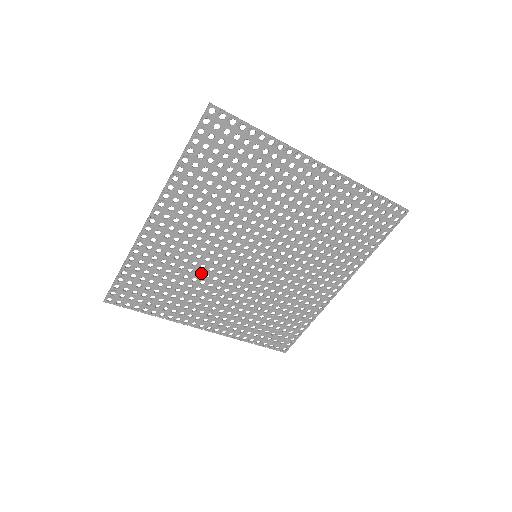
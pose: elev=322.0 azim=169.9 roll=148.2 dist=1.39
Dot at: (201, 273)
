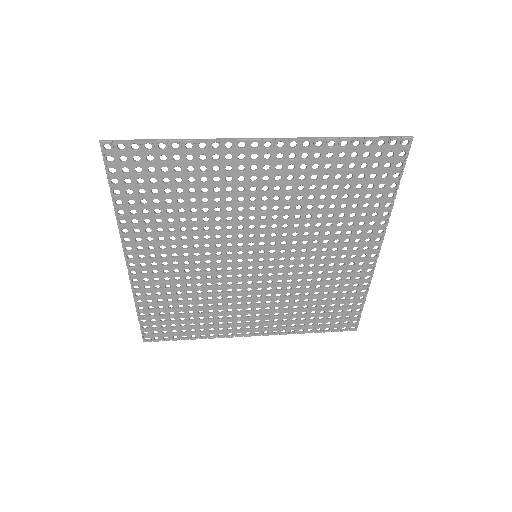
Dot at: (212, 291)
